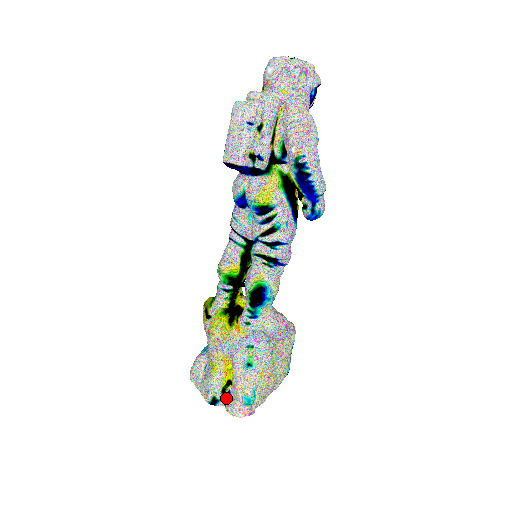
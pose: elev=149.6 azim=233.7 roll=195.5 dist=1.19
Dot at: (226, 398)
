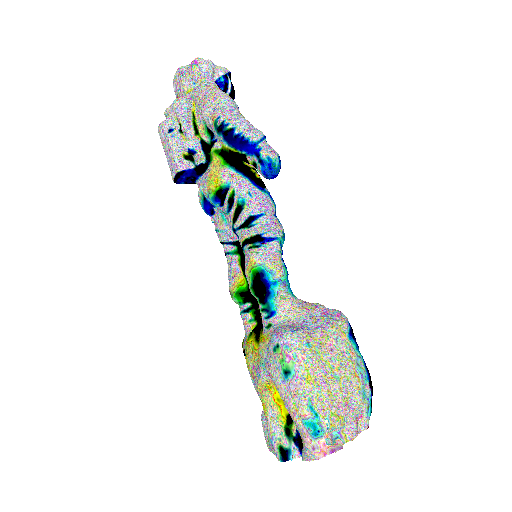
Dot at: (299, 444)
